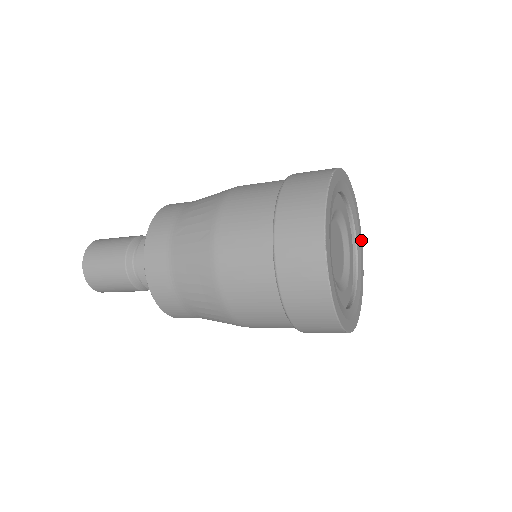
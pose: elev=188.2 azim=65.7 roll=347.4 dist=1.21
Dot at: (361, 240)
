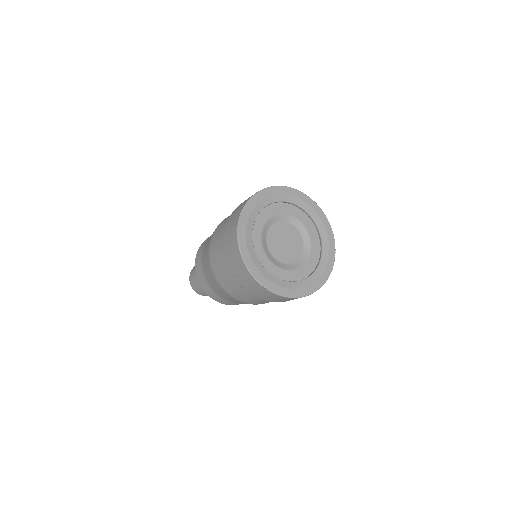
Dot at: (315, 206)
